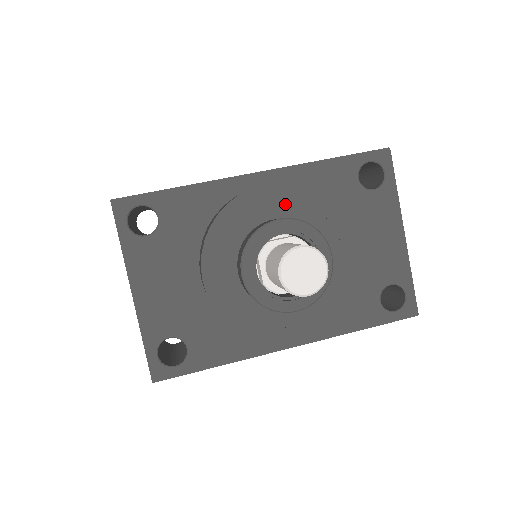
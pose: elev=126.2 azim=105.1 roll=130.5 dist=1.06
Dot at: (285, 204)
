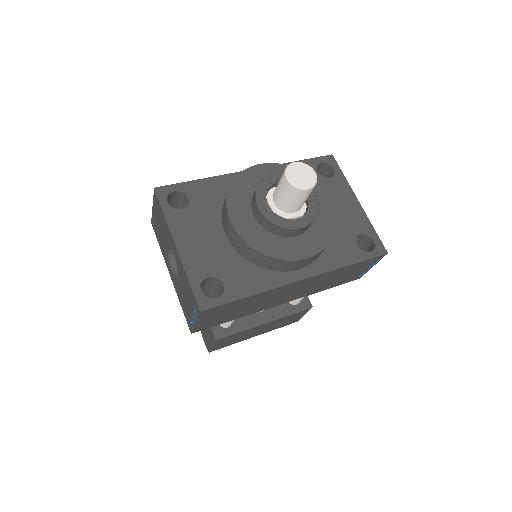
Dot at: occluded
